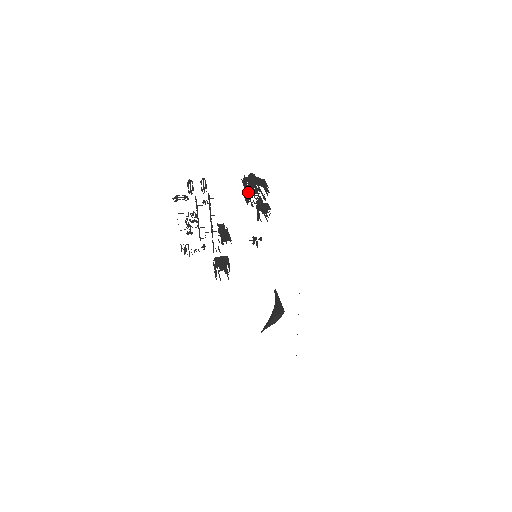
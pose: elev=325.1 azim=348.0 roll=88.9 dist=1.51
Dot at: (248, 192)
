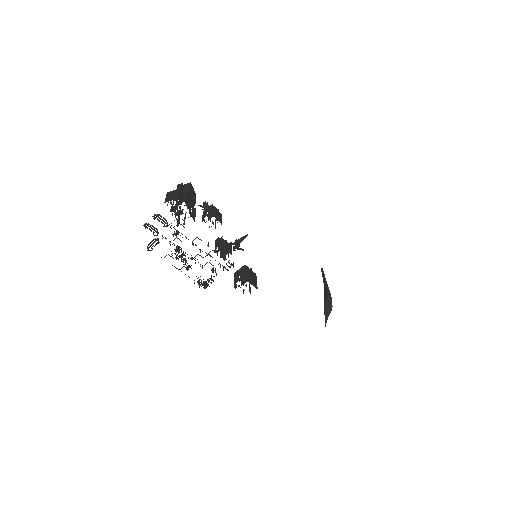
Dot at: (178, 210)
